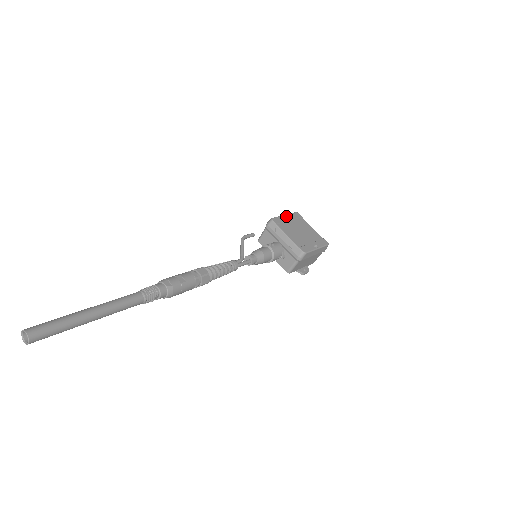
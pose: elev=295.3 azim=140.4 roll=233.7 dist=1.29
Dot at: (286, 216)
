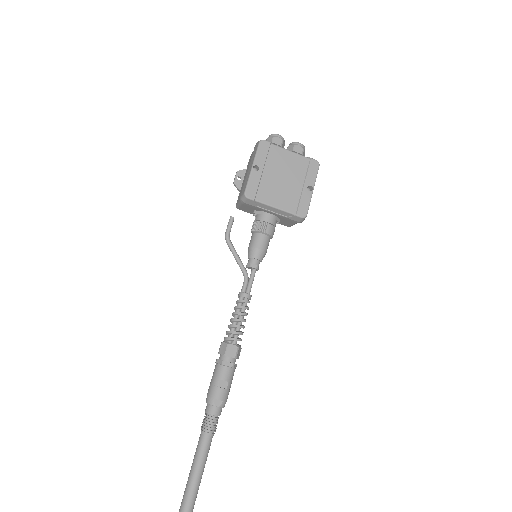
Dot at: (254, 166)
